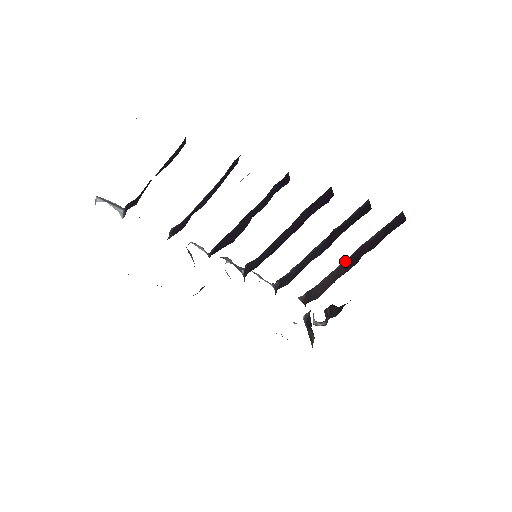
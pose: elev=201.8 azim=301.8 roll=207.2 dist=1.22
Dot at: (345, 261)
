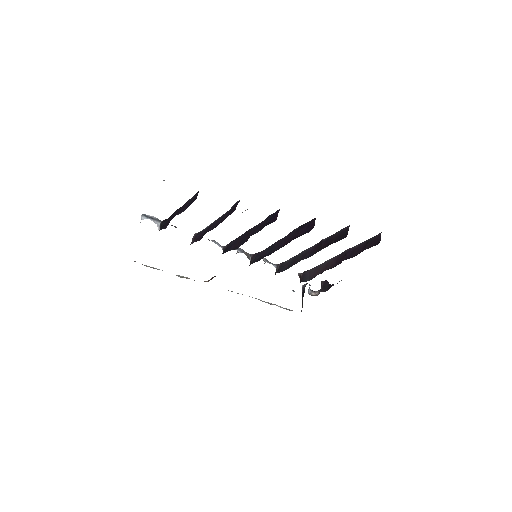
Dot at: (334, 257)
